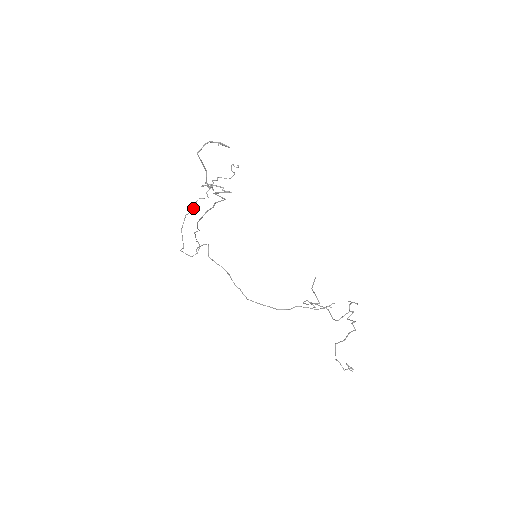
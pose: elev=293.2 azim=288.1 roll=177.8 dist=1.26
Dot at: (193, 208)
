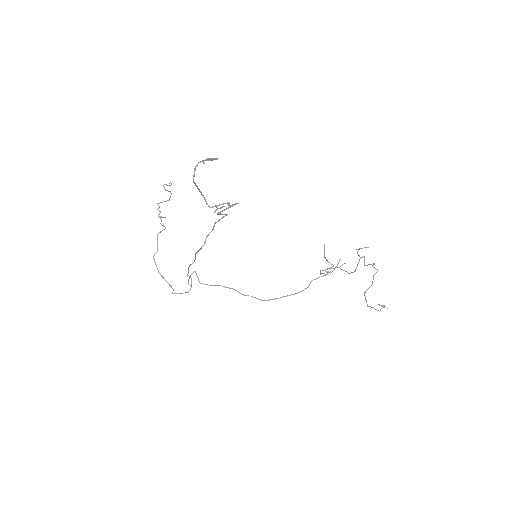
Dot at: (157, 246)
